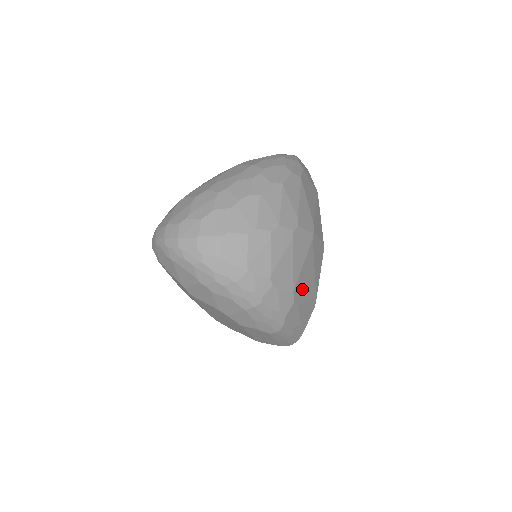
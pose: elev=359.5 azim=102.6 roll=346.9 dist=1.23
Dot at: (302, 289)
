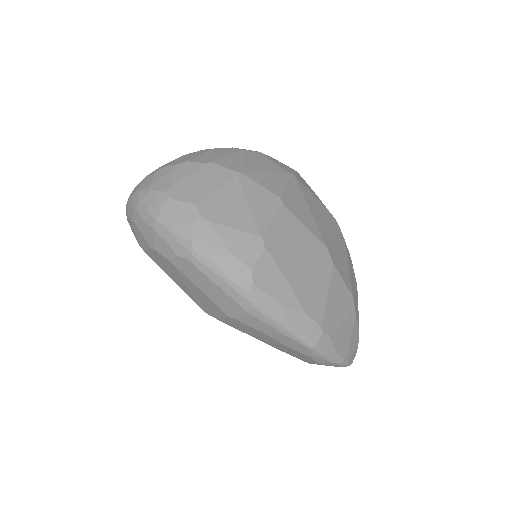
Dot at: (219, 212)
